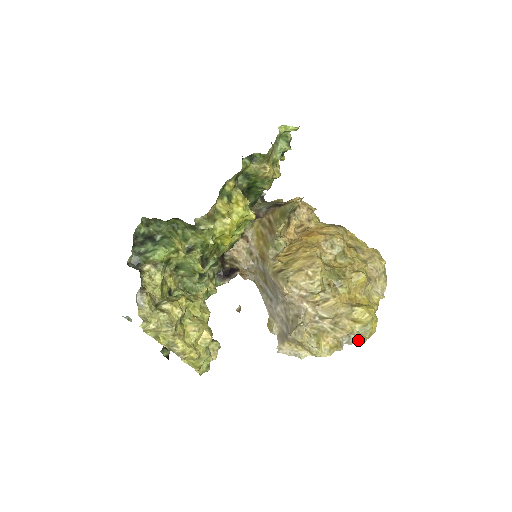
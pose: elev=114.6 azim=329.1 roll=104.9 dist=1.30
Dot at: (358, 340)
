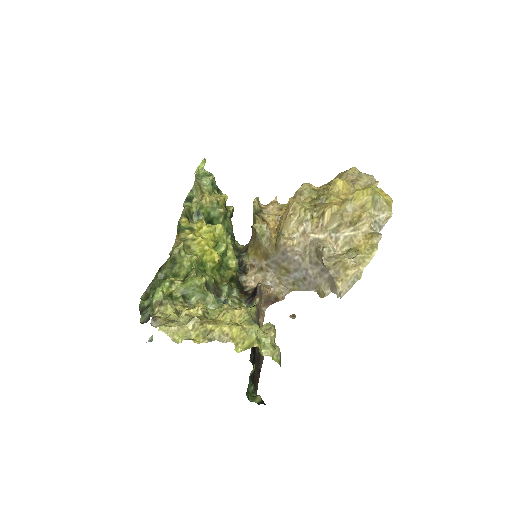
Dot at: (384, 216)
